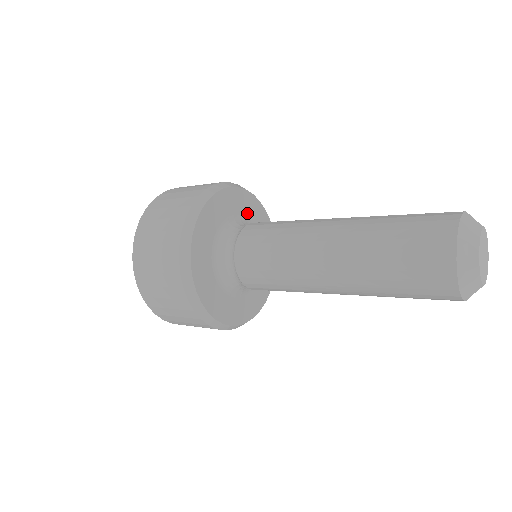
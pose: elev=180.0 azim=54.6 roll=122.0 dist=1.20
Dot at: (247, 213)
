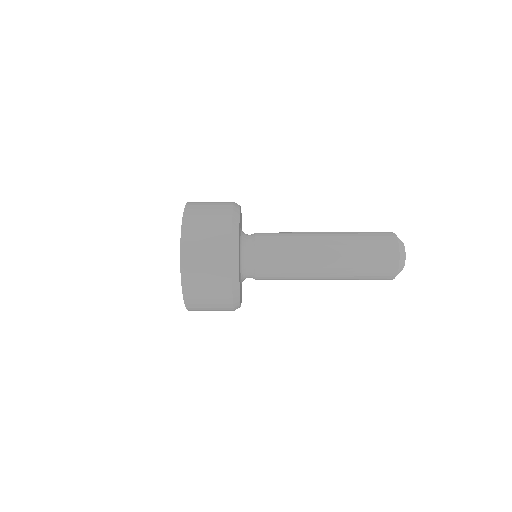
Dot at: occluded
